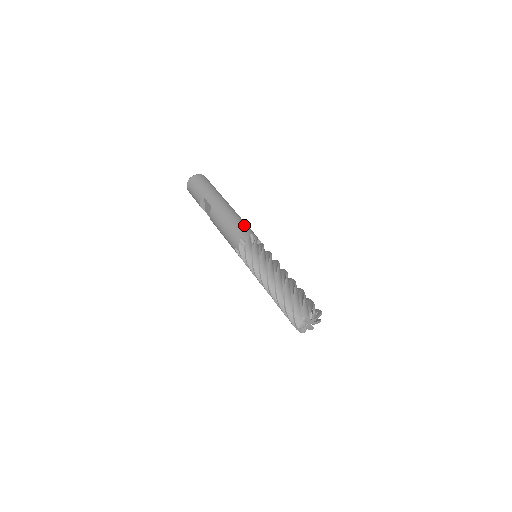
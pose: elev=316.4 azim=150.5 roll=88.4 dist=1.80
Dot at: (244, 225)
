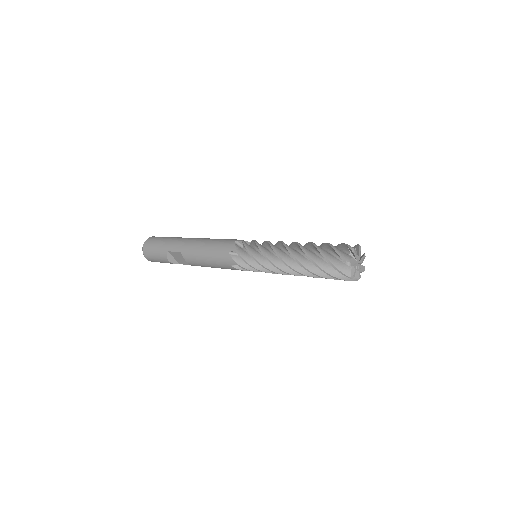
Dot at: (222, 240)
